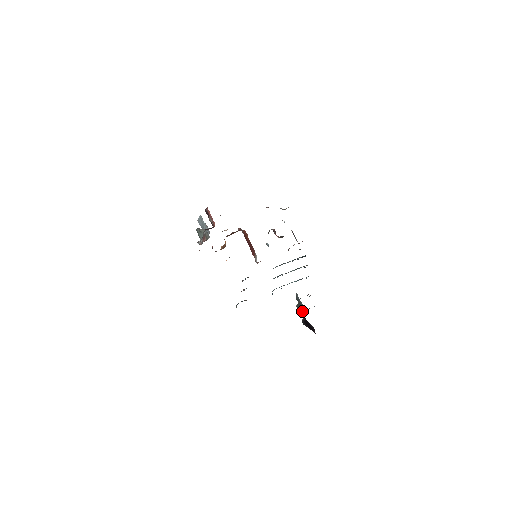
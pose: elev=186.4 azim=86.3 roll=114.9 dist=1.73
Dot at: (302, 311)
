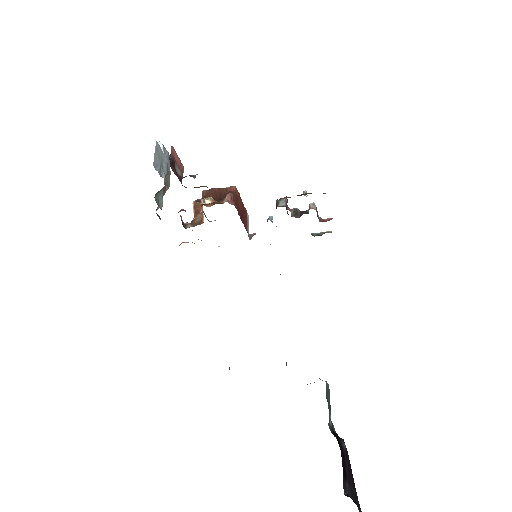
Dot at: (329, 406)
